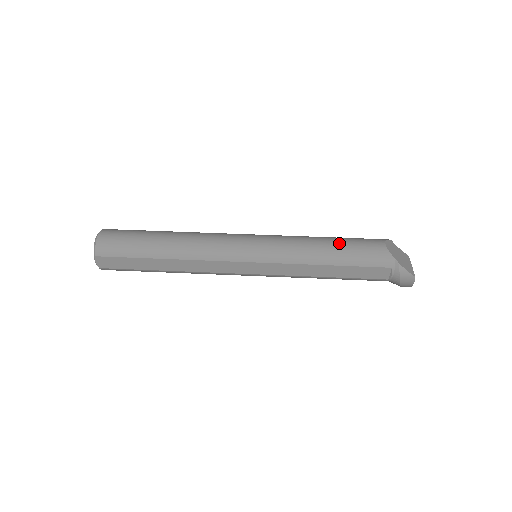
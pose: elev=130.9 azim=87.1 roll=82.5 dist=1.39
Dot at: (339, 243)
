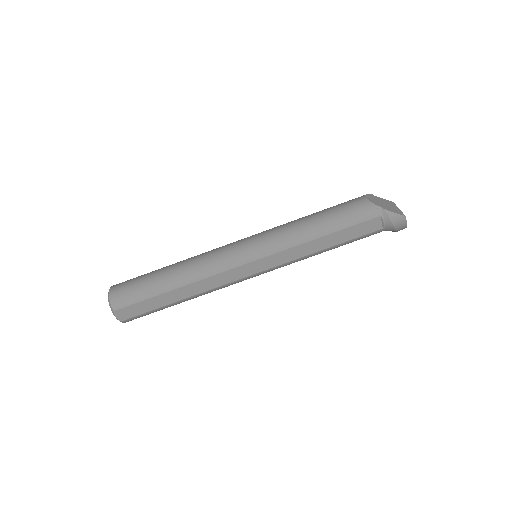
Dot at: (324, 214)
